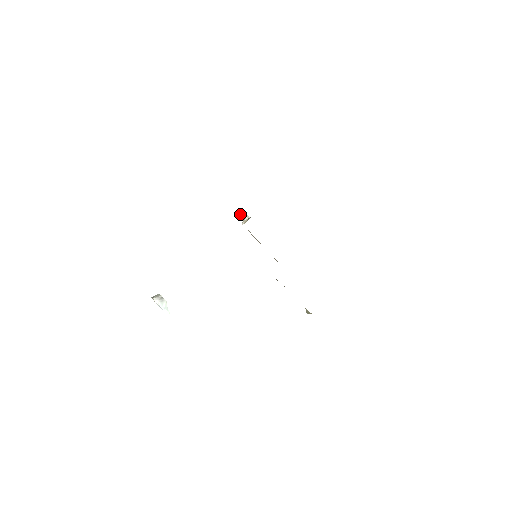
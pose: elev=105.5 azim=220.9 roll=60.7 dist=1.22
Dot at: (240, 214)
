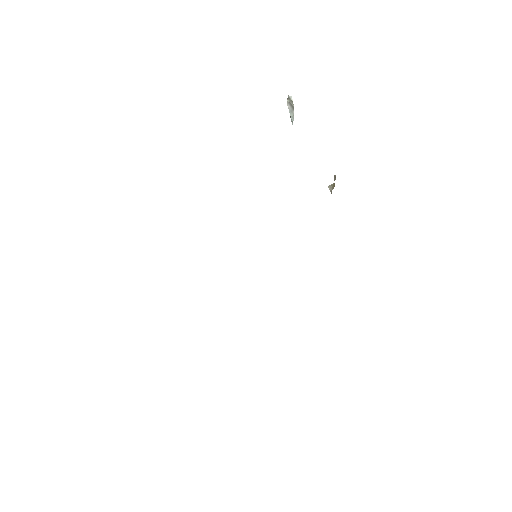
Dot at: (334, 177)
